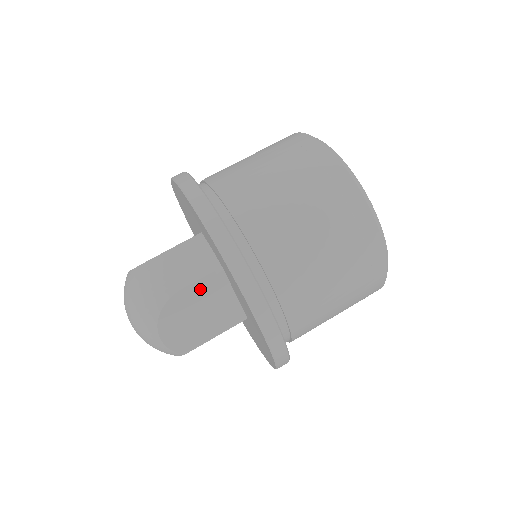
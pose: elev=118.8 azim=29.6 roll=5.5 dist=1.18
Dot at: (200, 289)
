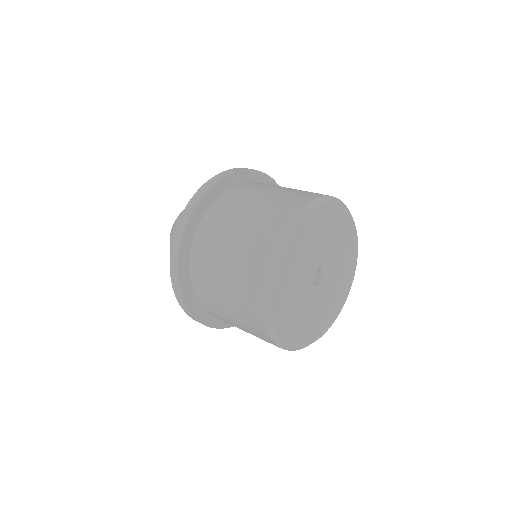
Dot at: occluded
